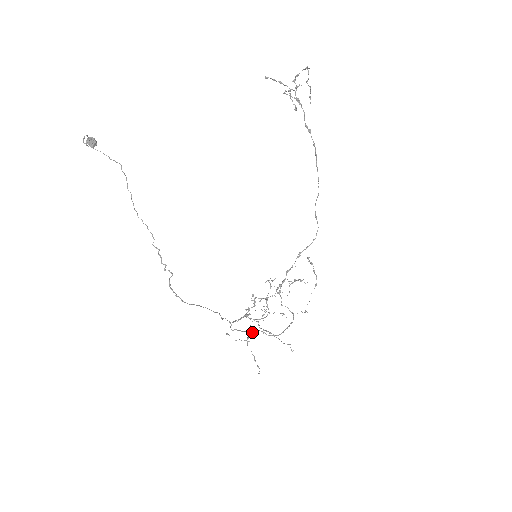
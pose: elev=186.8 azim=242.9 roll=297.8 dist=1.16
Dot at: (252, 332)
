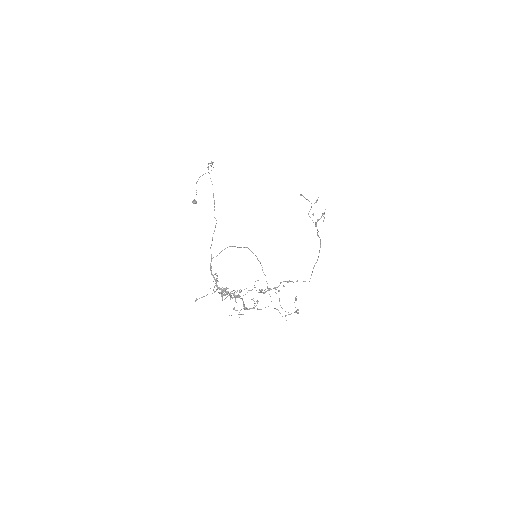
Dot at: (231, 246)
